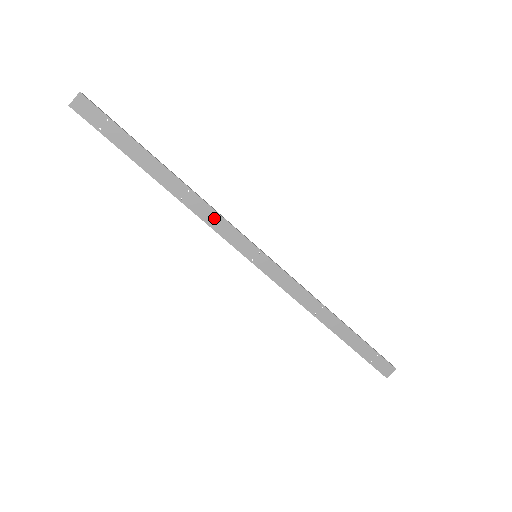
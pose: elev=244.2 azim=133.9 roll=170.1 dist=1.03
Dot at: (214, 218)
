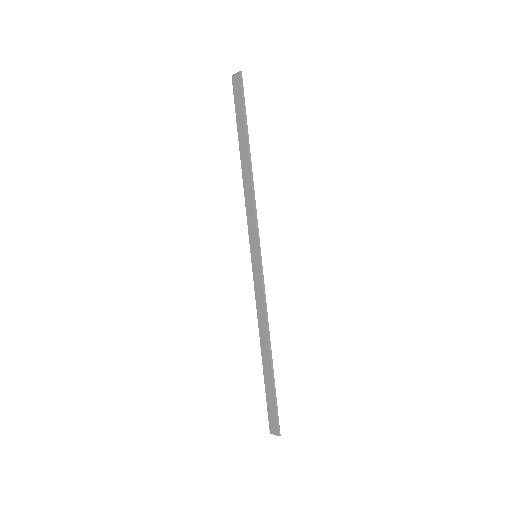
Dot at: (251, 208)
